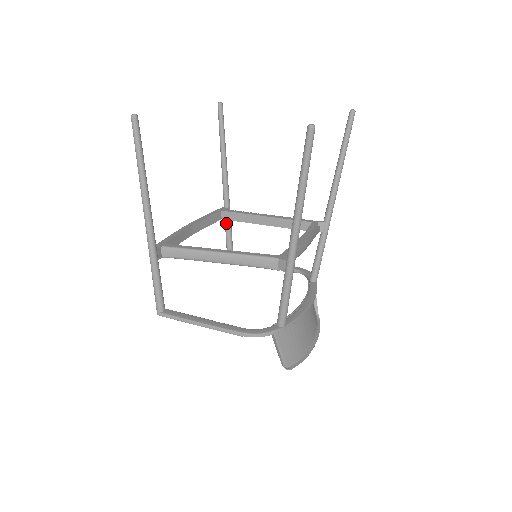
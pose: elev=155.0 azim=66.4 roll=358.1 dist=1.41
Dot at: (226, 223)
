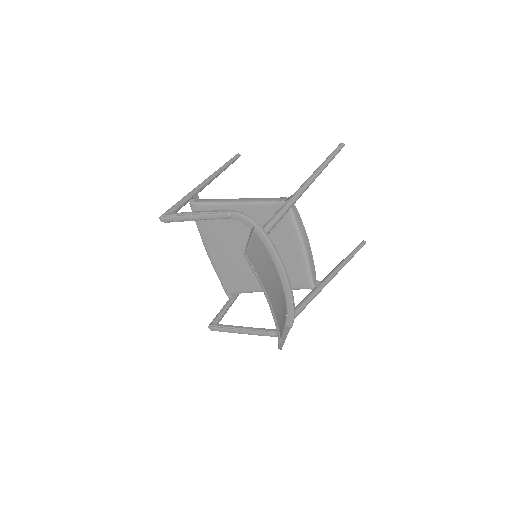
Dot at: (227, 302)
